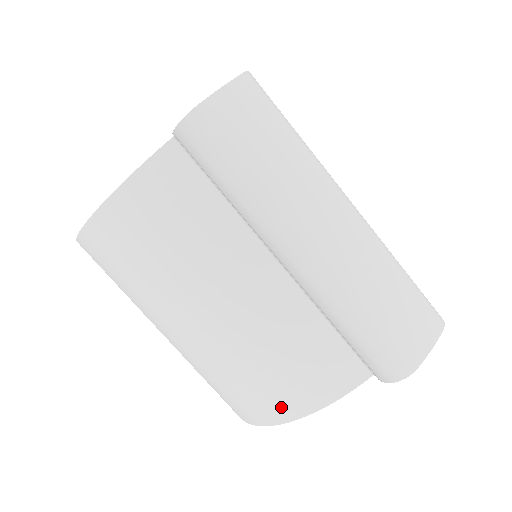
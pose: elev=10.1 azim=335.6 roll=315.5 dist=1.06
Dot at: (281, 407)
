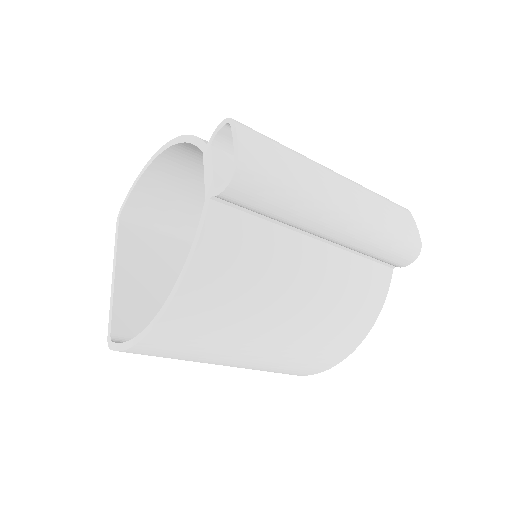
Dot at: (356, 334)
